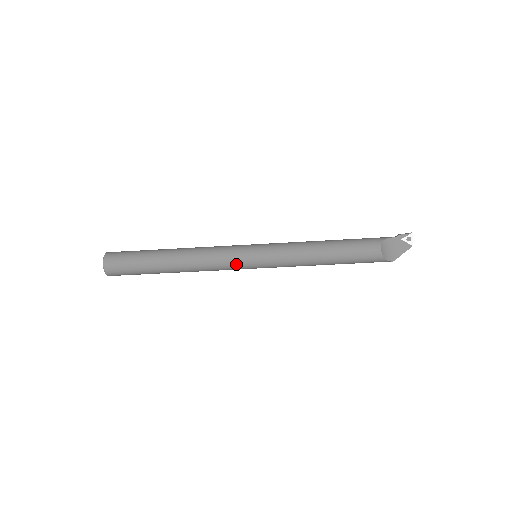
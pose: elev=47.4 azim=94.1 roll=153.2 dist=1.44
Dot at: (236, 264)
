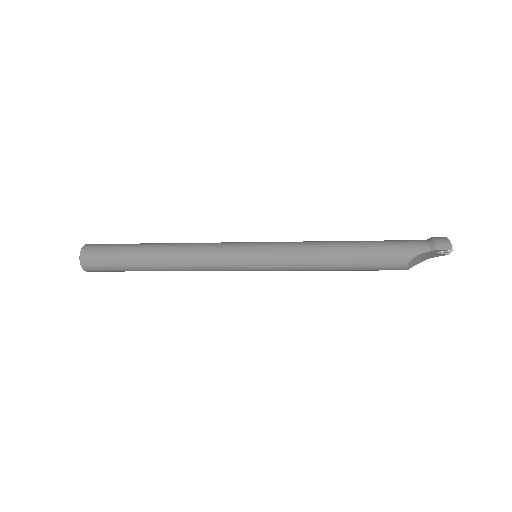
Dot at: occluded
